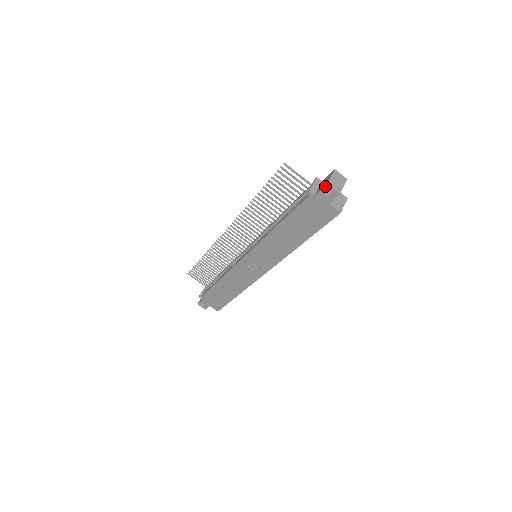
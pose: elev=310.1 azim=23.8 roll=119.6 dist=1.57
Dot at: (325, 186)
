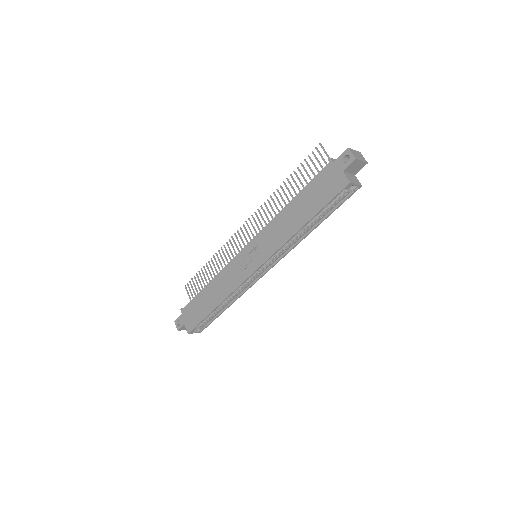
Dot at: (346, 150)
